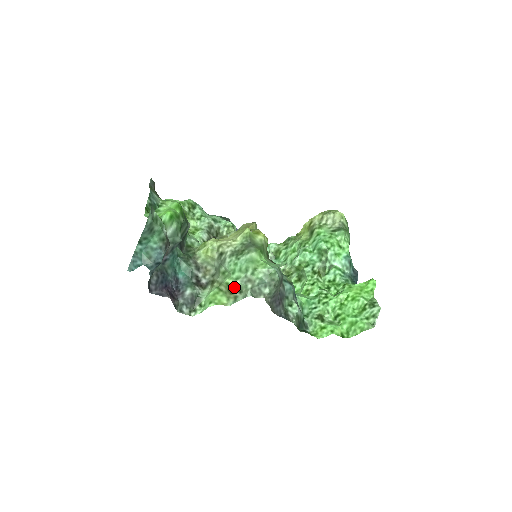
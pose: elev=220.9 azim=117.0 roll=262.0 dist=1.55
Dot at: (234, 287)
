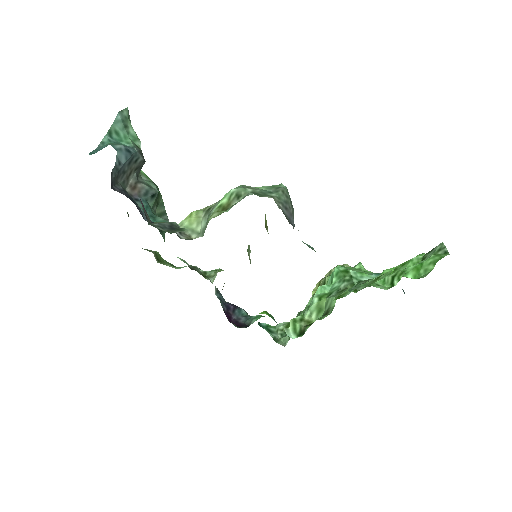
Dot at: (229, 200)
